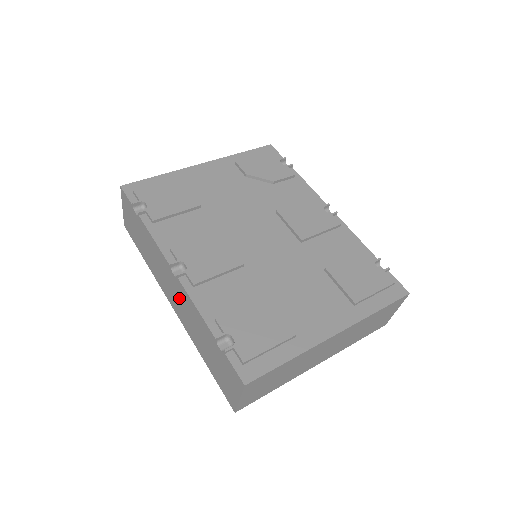
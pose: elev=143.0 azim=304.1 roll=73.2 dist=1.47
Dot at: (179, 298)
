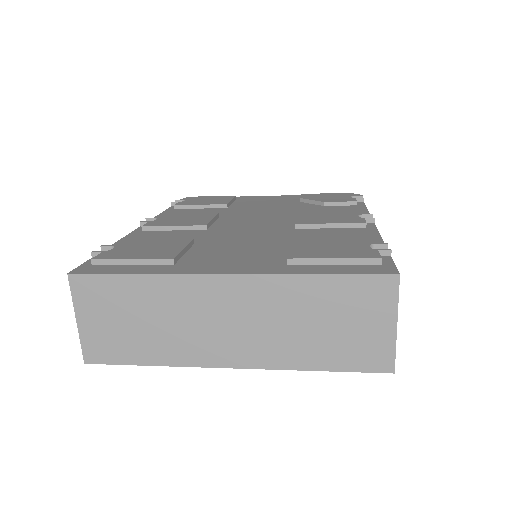
Dot at: occluded
